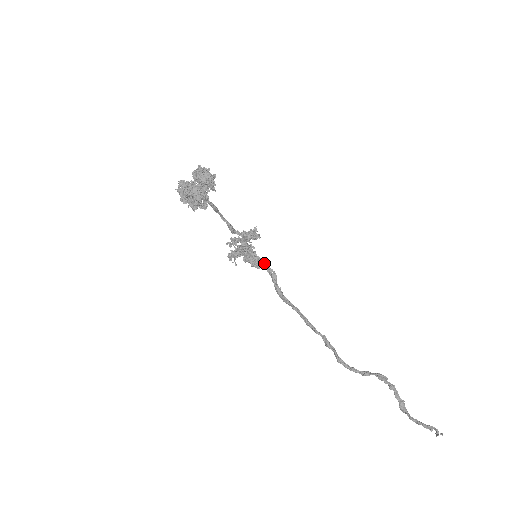
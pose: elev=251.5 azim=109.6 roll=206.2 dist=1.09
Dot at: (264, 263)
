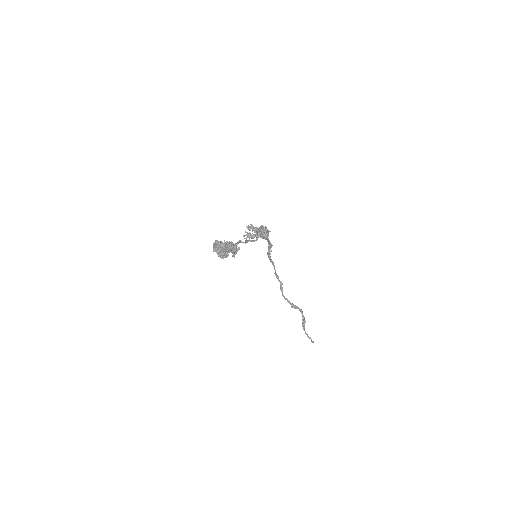
Dot at: (268, 239)
